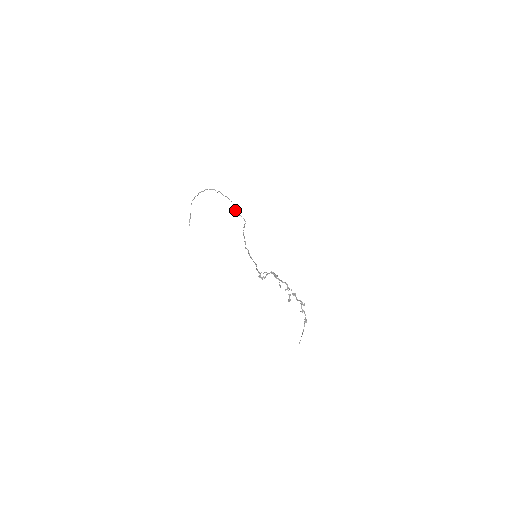
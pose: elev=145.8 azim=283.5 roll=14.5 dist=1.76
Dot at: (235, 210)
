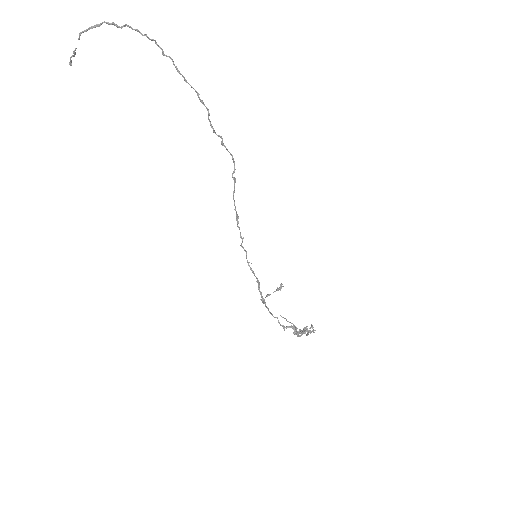
Dot at: (214, 132)
